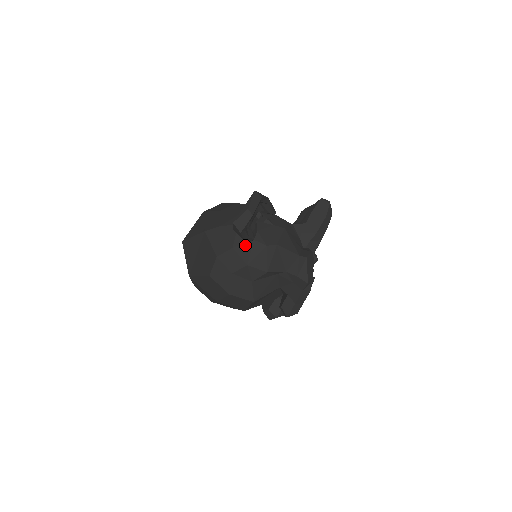
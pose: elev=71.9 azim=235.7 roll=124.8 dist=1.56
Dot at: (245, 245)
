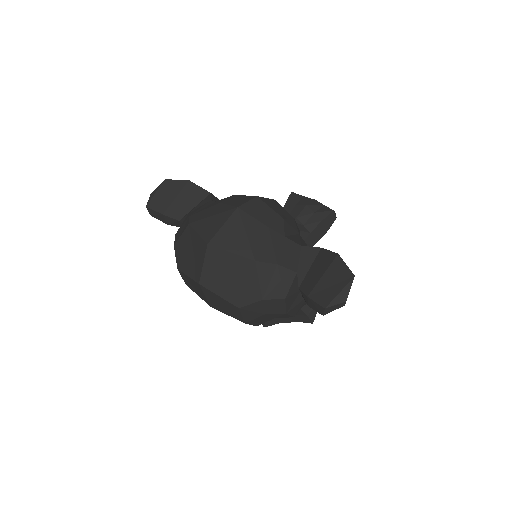
Dot at: (294, 295)
